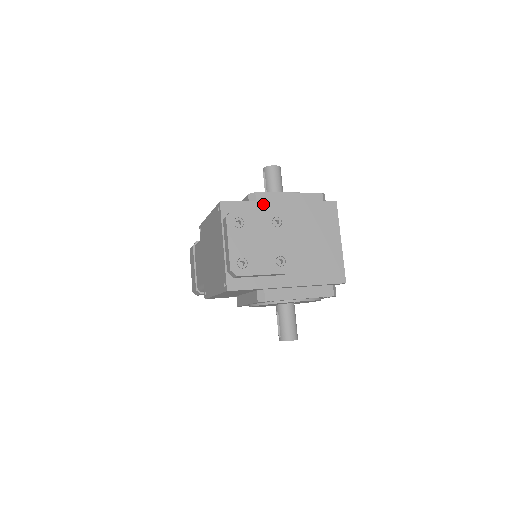
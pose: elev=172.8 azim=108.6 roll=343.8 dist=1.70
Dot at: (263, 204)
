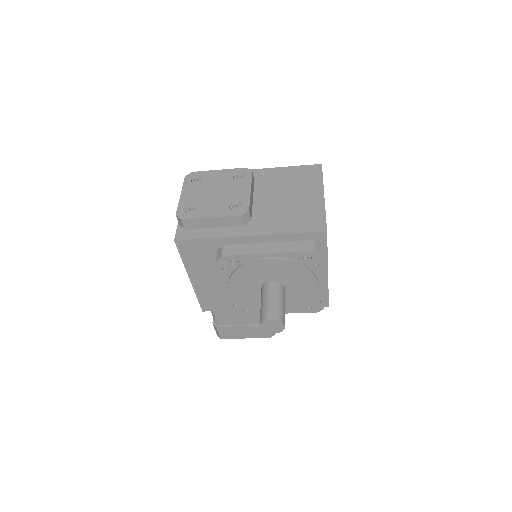
Dot at: occluded
